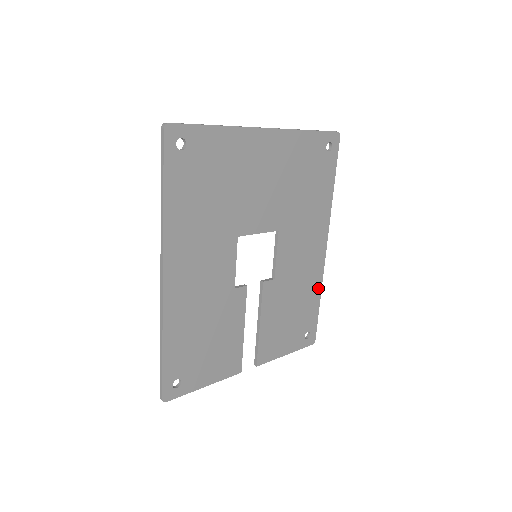
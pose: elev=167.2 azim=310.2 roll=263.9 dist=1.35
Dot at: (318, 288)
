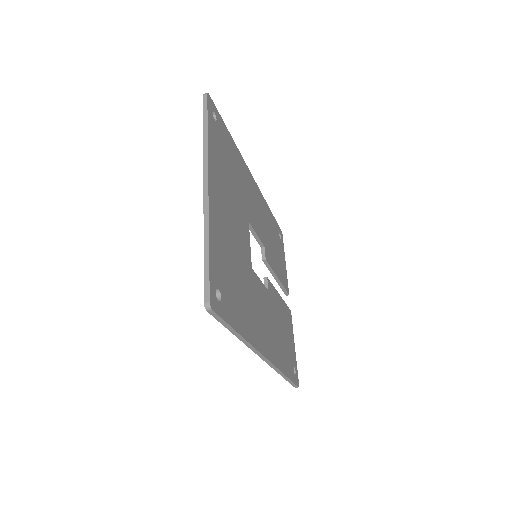
Dot at: (266, 206)
